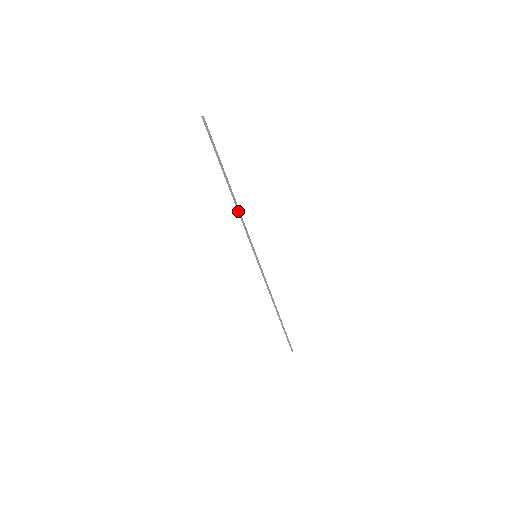
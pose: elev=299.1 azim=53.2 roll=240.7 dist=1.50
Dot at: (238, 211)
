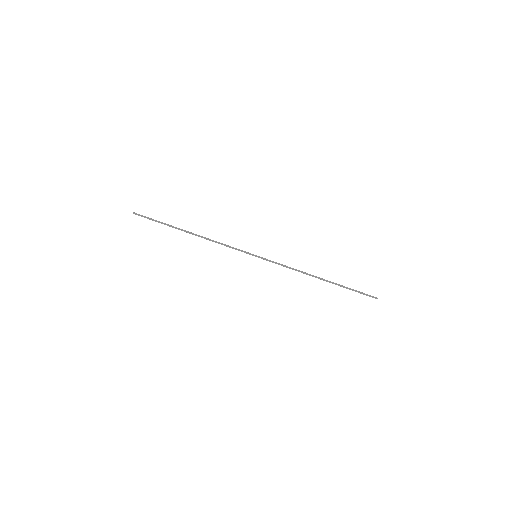
Dot at: (210, 240)
